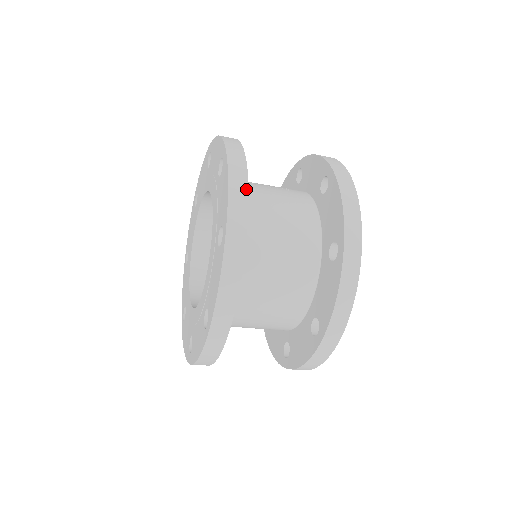
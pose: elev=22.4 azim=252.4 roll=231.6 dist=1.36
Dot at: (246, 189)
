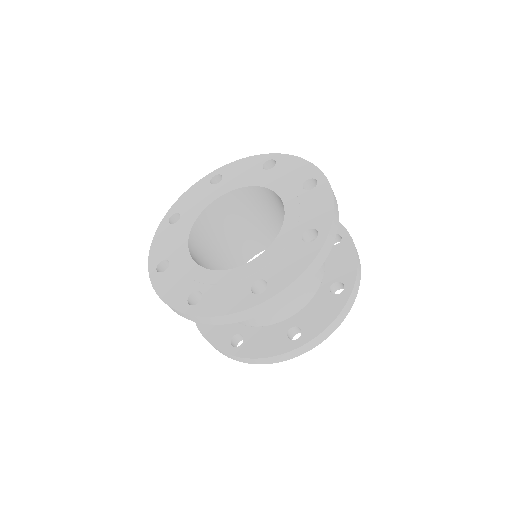
Dot at: occluded
